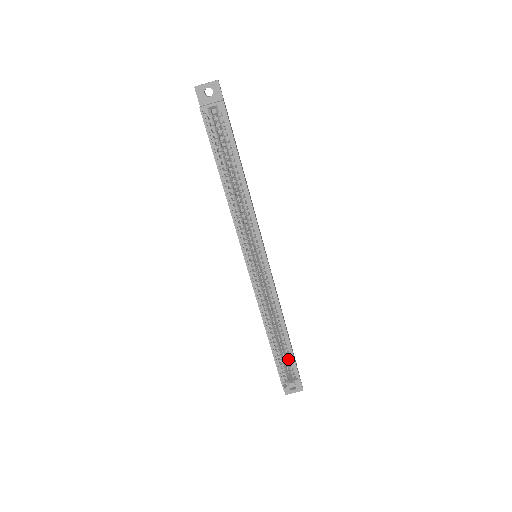
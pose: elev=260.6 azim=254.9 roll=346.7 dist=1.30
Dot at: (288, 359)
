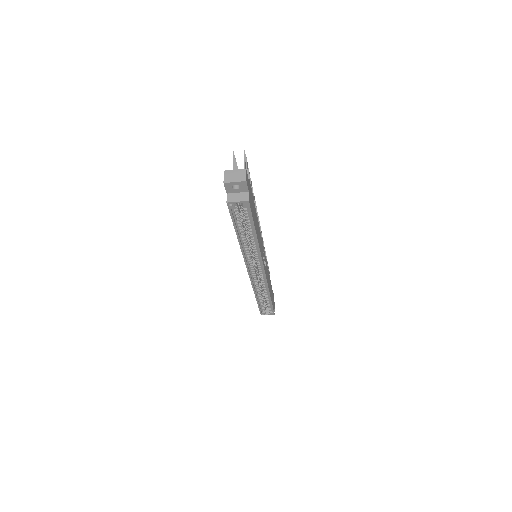
Dot at: (268, 305)
